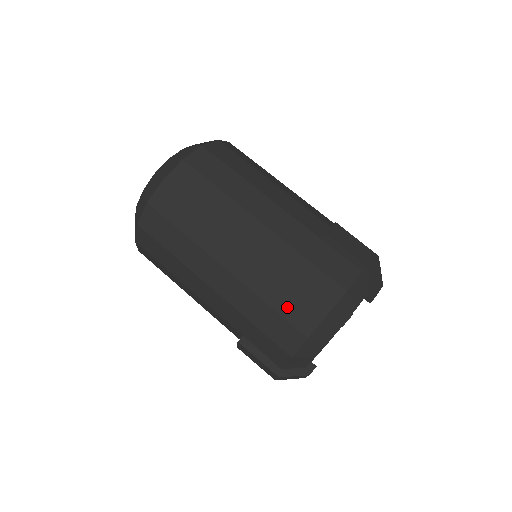
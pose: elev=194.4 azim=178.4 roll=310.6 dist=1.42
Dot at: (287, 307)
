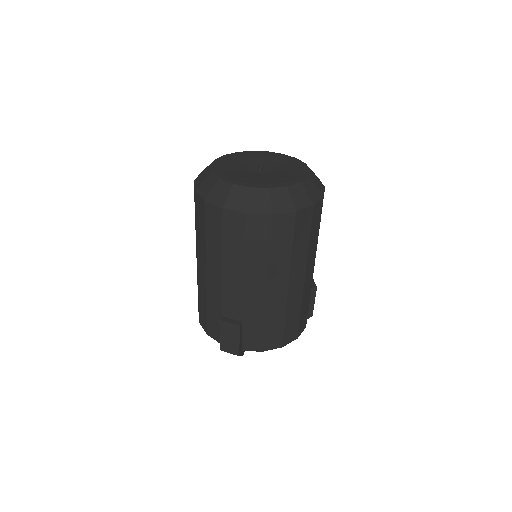
Dot at: occluded
